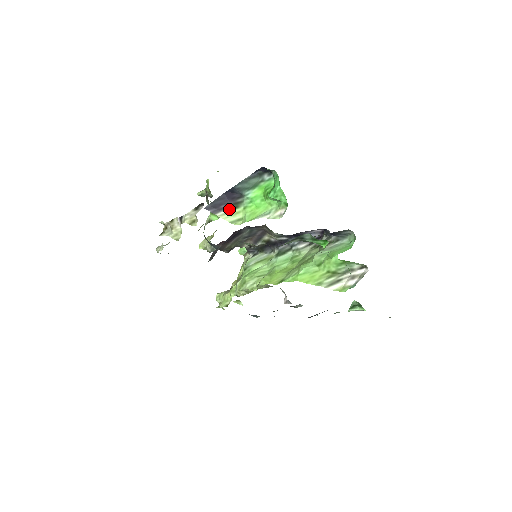
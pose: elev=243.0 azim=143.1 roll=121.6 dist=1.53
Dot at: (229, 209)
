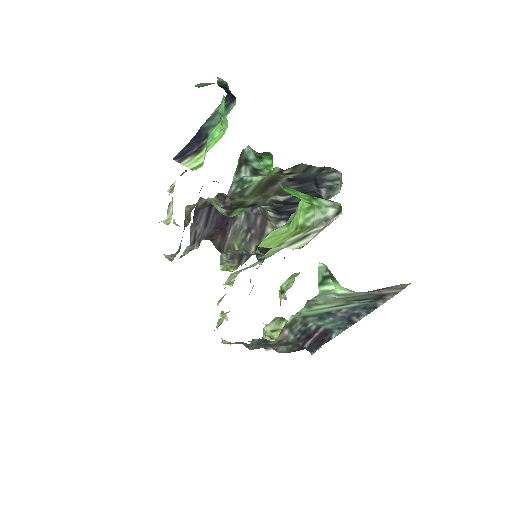
Dot at: (194, 155)
